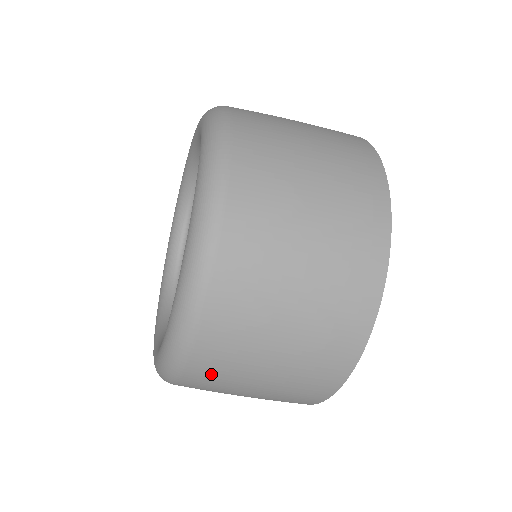
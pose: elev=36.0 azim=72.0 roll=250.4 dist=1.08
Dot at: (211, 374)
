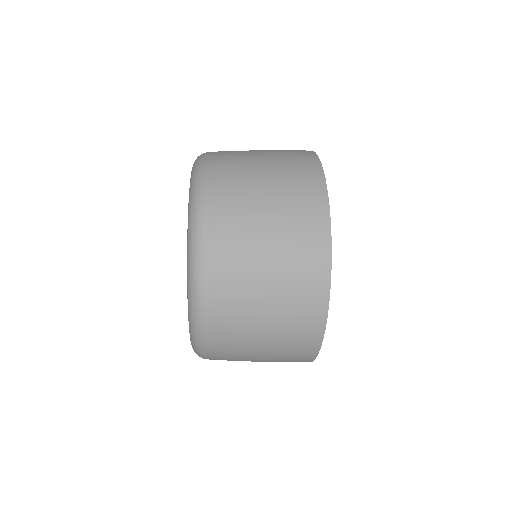
Dot at: (225, 311)
